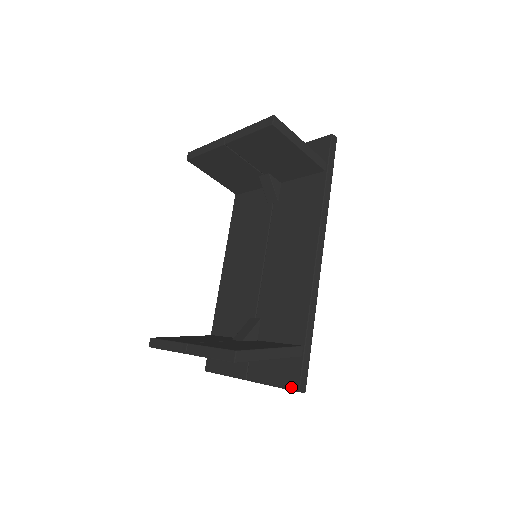
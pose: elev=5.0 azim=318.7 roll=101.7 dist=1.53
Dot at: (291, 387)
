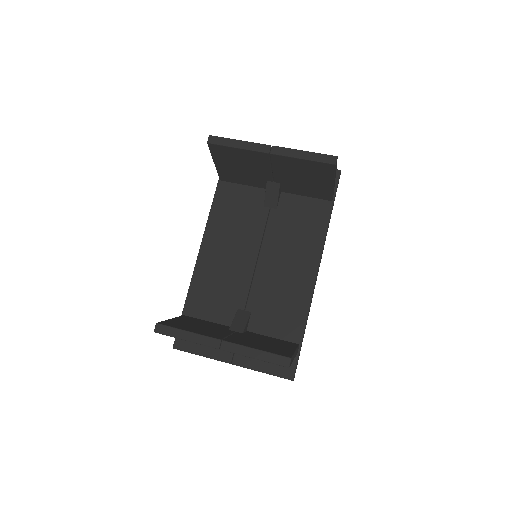
Dot at: (285, 376)
